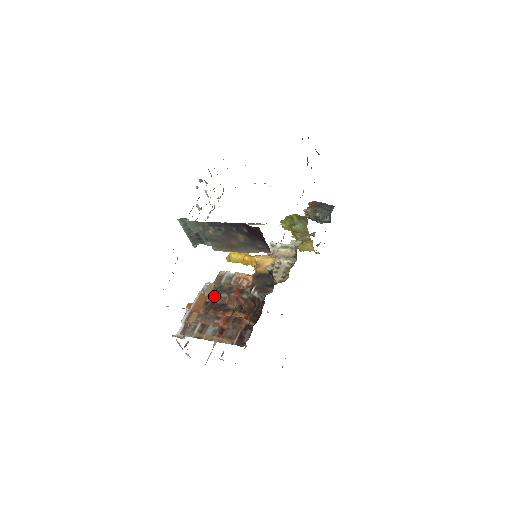
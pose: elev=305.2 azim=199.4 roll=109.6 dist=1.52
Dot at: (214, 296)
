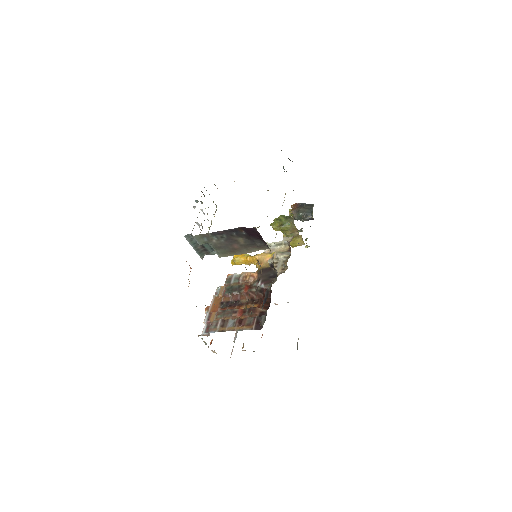
Dot at: (227, 296)
